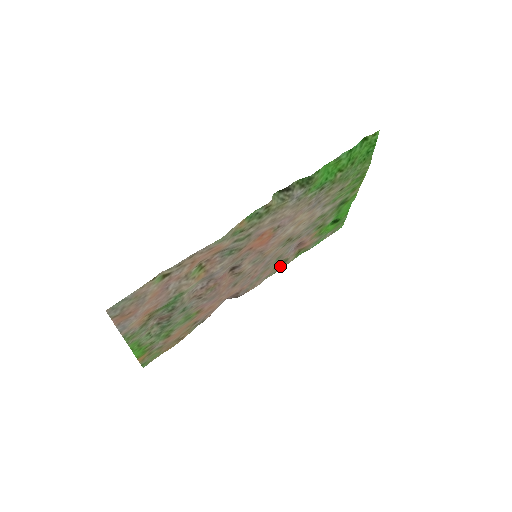
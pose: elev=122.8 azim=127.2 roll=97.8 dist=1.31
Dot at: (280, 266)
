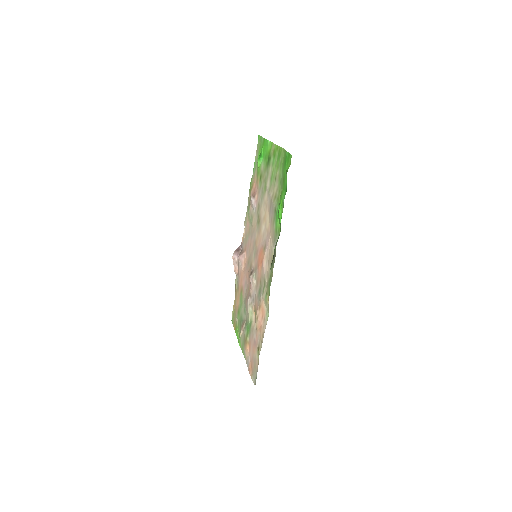
Dot at: (248, 209)
